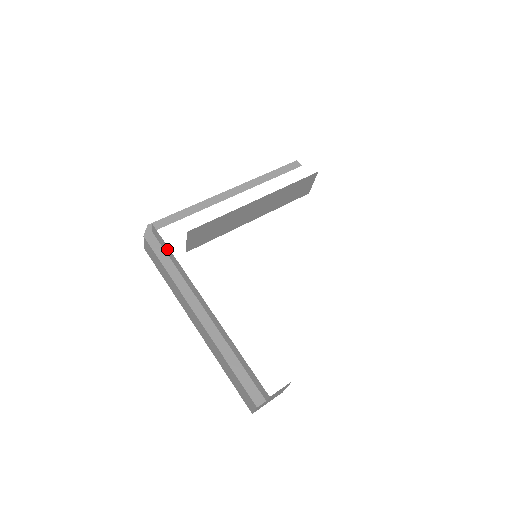
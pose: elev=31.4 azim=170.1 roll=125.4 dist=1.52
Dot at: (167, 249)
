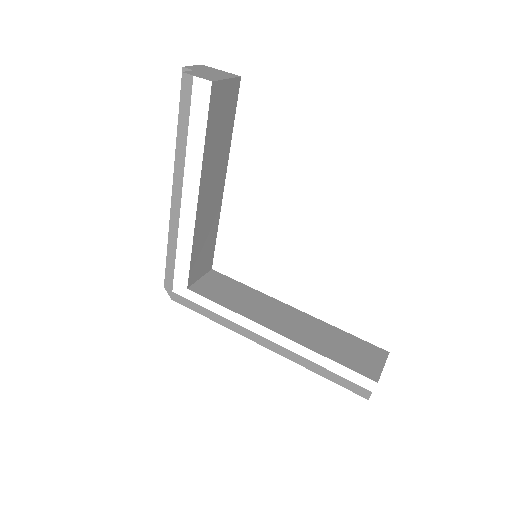
Dot at: occluded
